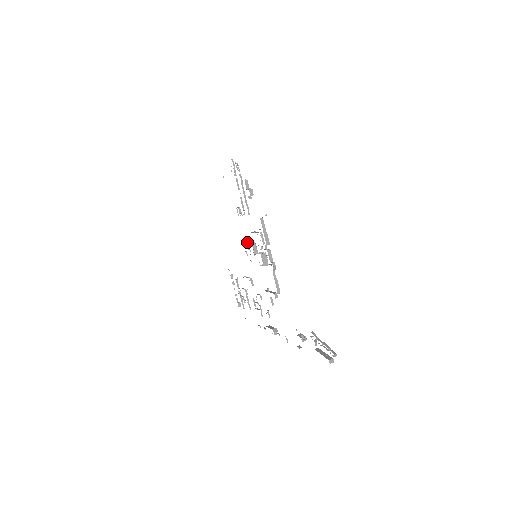
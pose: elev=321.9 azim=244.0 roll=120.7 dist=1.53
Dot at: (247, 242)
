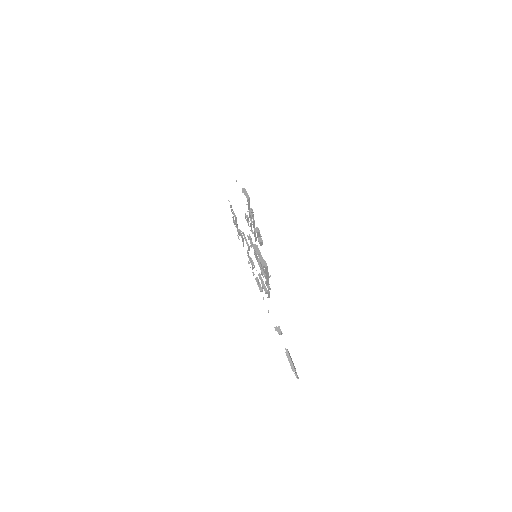
Dot at: (250, 239)
